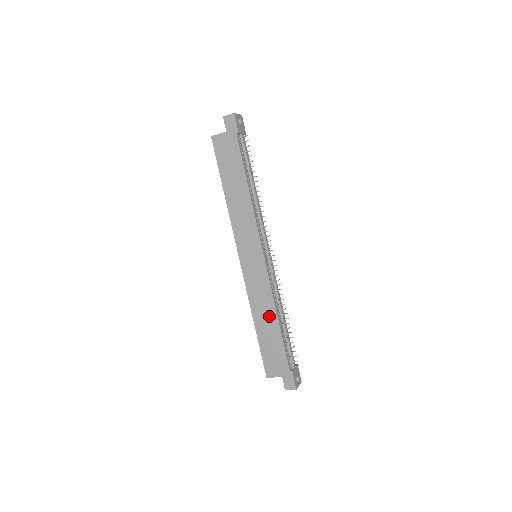
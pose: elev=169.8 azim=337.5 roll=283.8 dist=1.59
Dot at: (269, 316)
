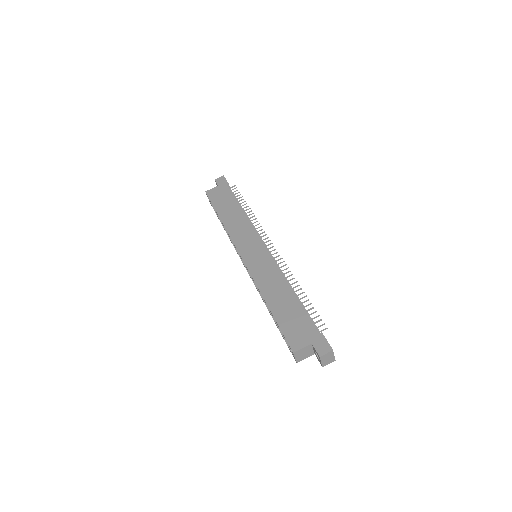
Dot at: (281, 290)
